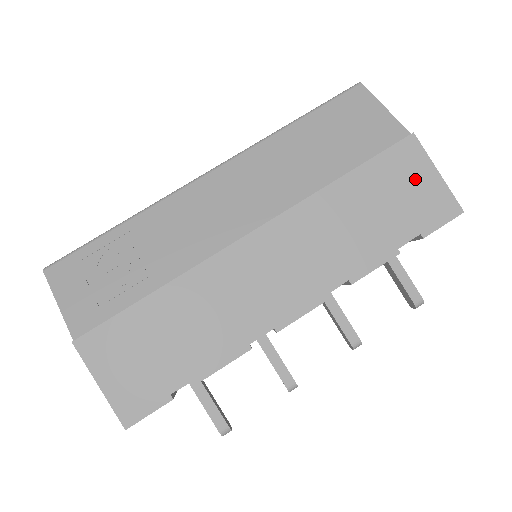
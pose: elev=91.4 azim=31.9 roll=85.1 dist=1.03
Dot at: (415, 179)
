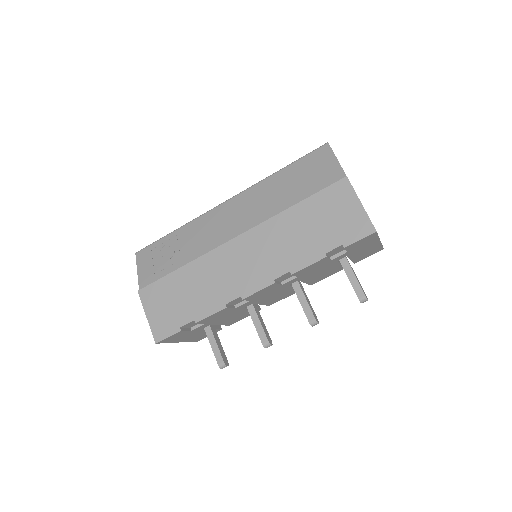
Dot at: (344, 207)
